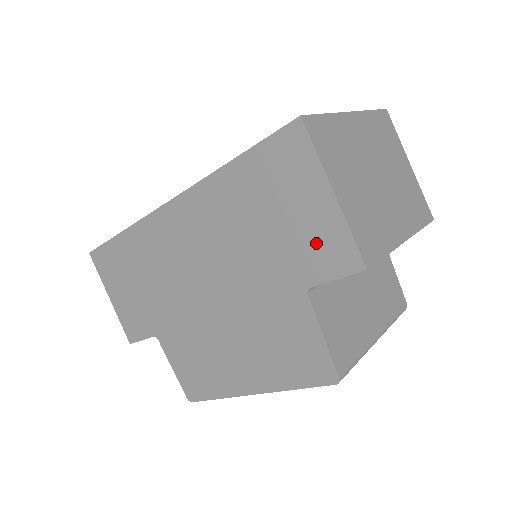
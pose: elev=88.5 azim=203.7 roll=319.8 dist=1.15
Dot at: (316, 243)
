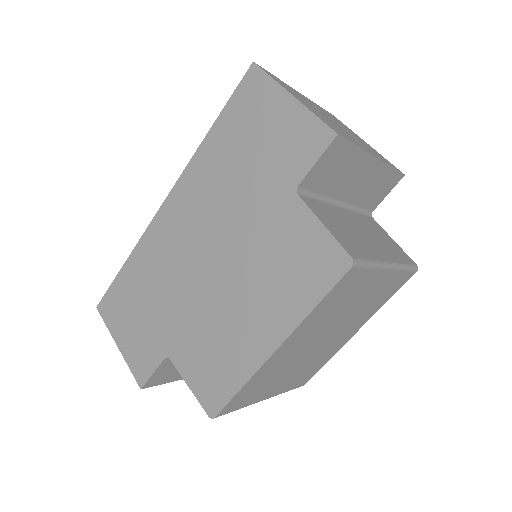
Dot at: (291, 143)
